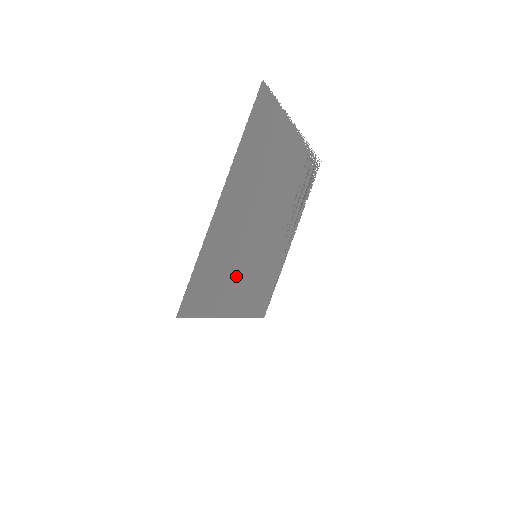
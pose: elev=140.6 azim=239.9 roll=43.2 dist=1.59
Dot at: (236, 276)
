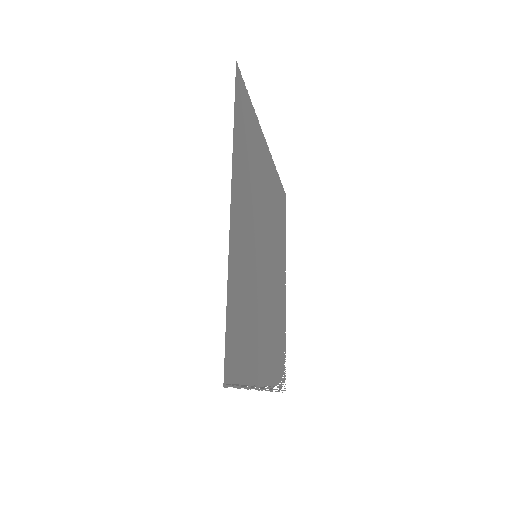
Dot at: (248, 205)
